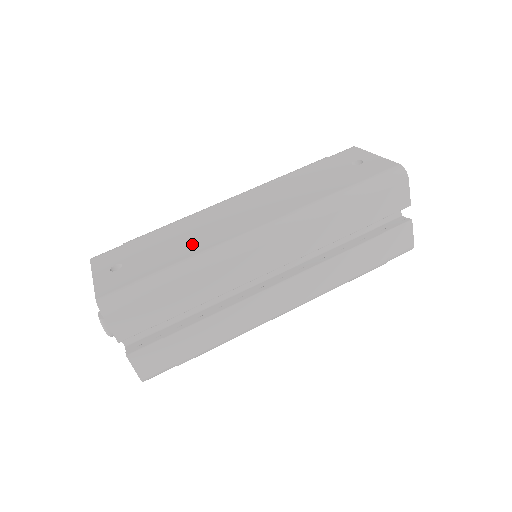
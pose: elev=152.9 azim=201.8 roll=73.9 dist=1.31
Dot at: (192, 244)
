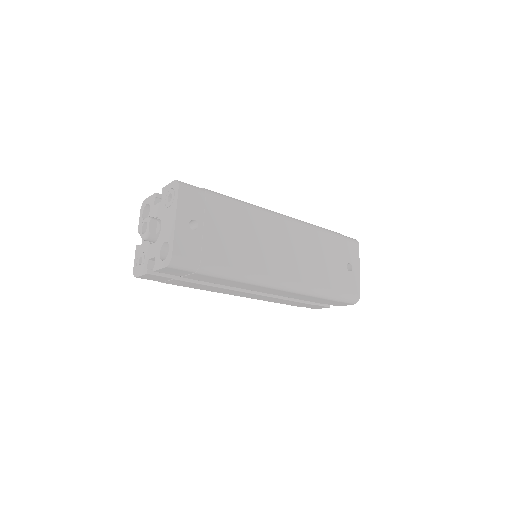
Dot at: (245, 254)
